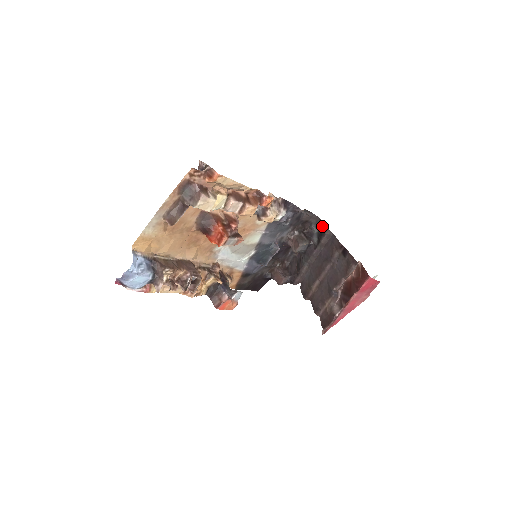
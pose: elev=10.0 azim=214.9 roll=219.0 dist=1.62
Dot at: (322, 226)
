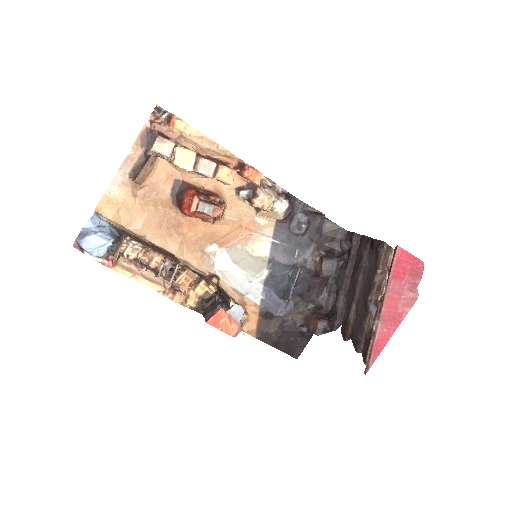
Dot at: (351, 237)
